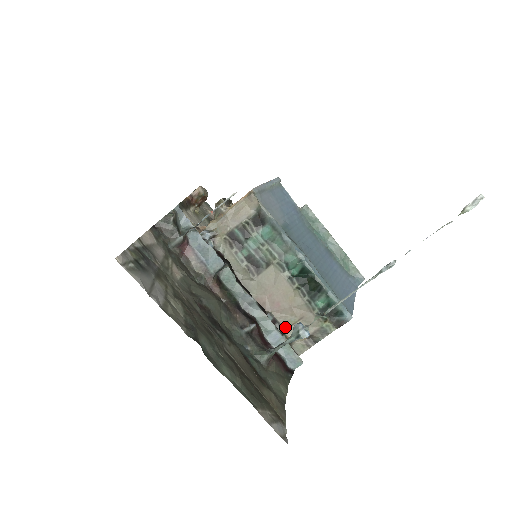
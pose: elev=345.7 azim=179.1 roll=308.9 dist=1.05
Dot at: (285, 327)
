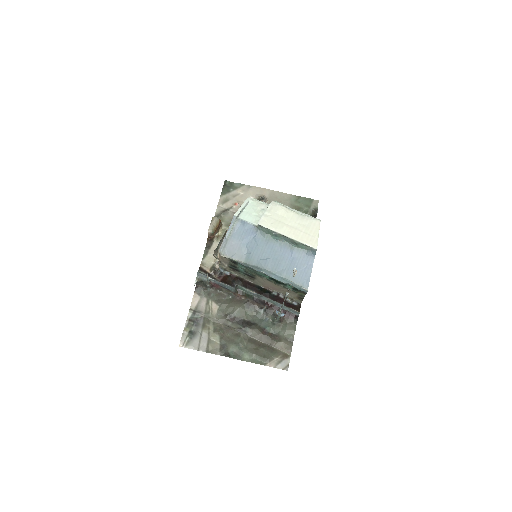
Dot at: occluded
